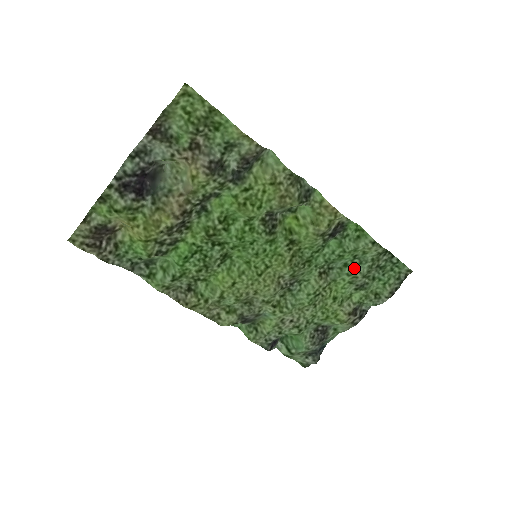
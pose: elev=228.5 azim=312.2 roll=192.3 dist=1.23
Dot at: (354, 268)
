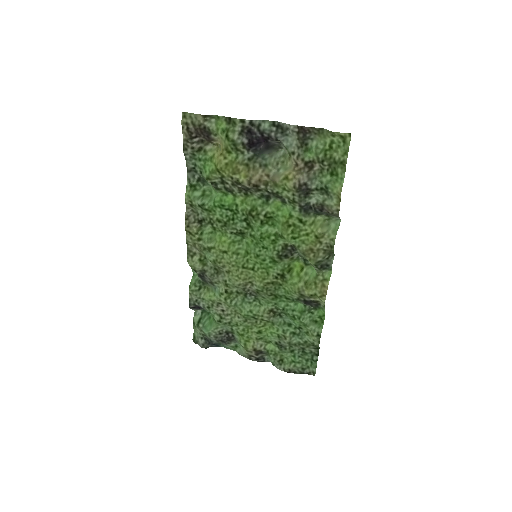
Dot at: (291, 332)
